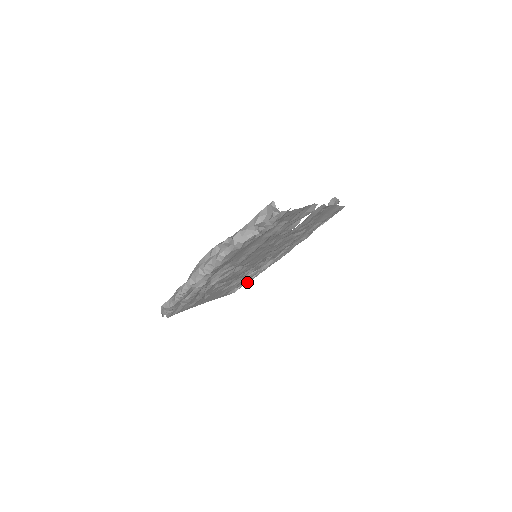
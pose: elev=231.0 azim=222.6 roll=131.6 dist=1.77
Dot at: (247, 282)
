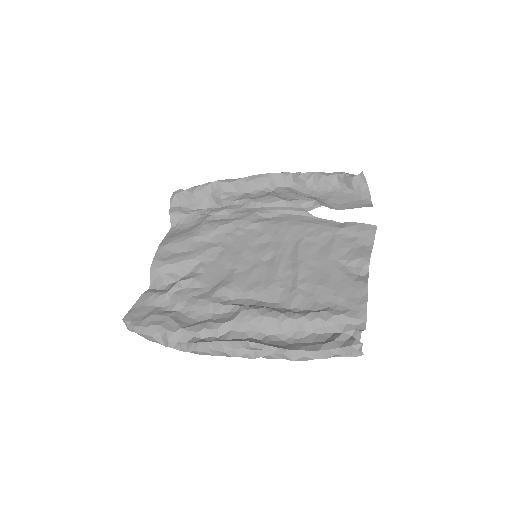
Dot at: occluded
